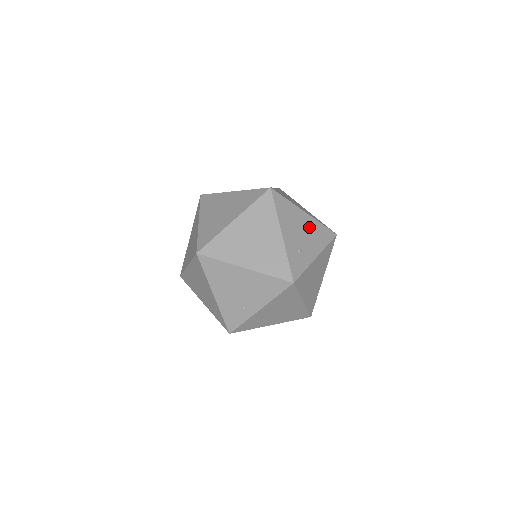
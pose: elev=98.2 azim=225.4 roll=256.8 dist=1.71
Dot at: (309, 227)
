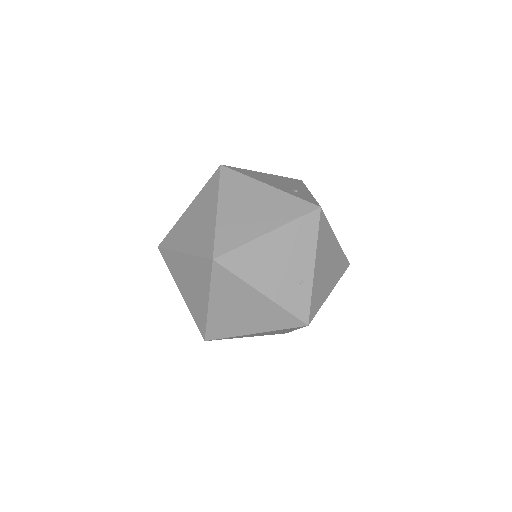
Dot at: (279, 179)
